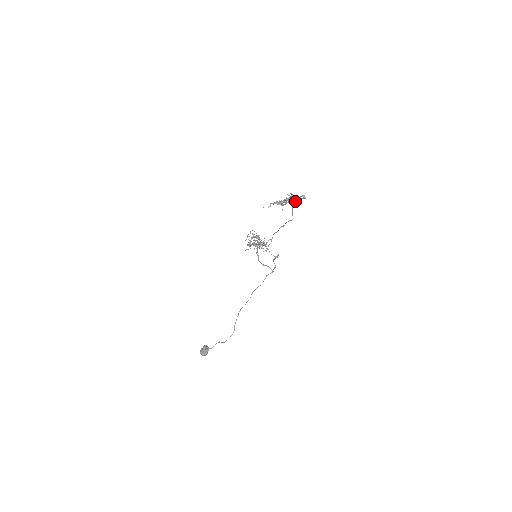
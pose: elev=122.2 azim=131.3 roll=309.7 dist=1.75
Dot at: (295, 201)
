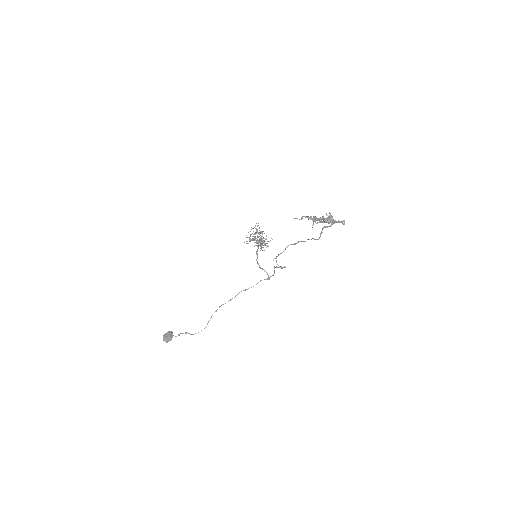
Dot at: (332, 223)
